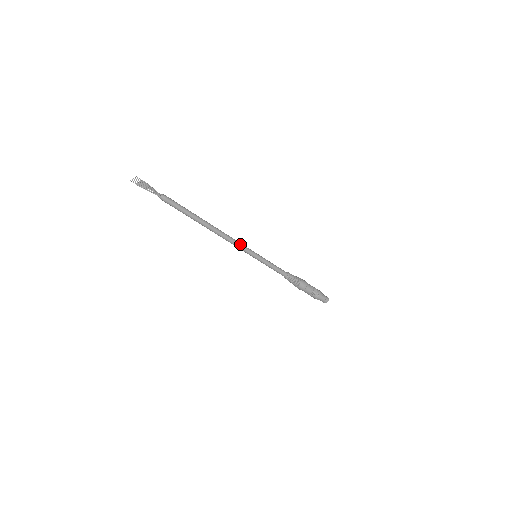
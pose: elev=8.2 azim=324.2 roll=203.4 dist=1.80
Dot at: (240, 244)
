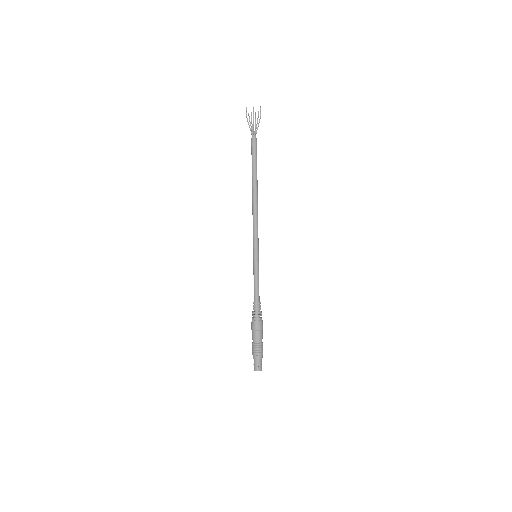
Dot at: occluded
